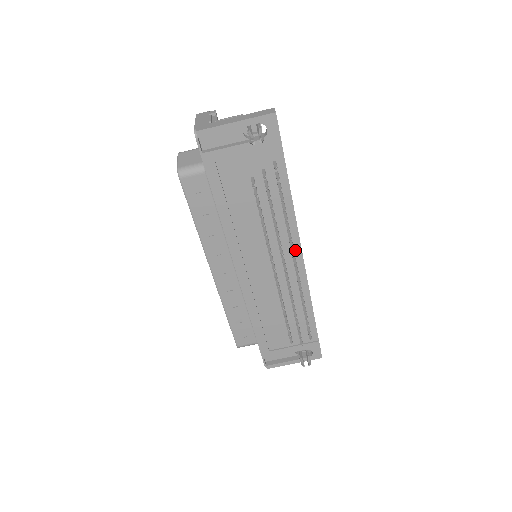
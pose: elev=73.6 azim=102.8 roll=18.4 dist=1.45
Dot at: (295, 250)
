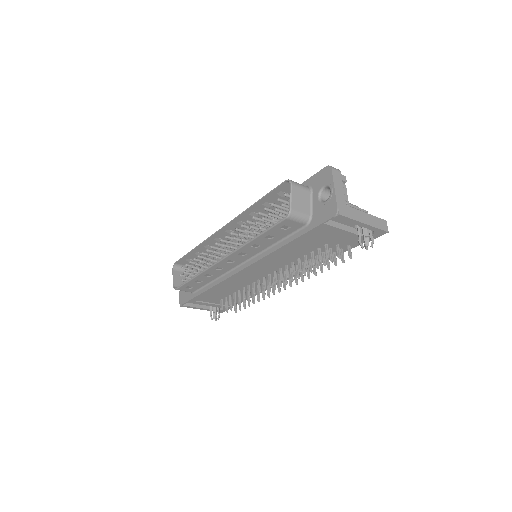
Dot at: occluded
